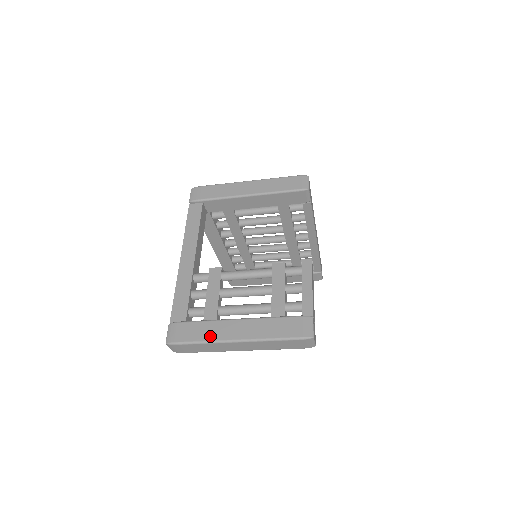
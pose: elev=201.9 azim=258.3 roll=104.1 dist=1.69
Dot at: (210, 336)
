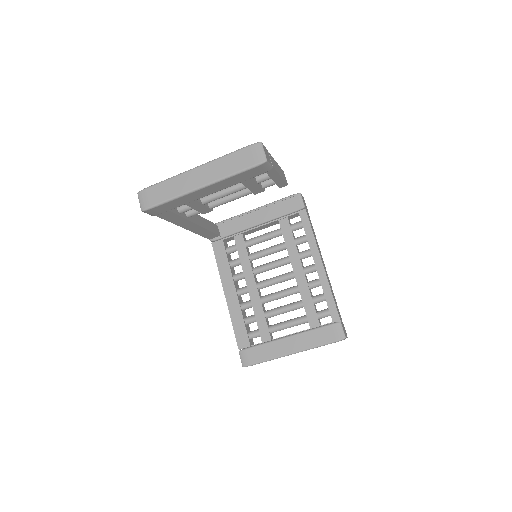
Dot at: occluded
